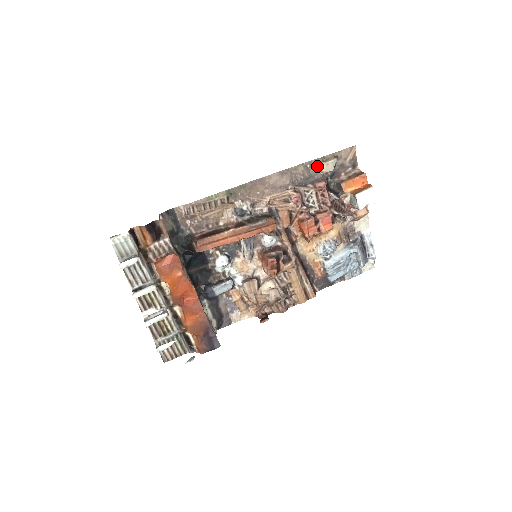
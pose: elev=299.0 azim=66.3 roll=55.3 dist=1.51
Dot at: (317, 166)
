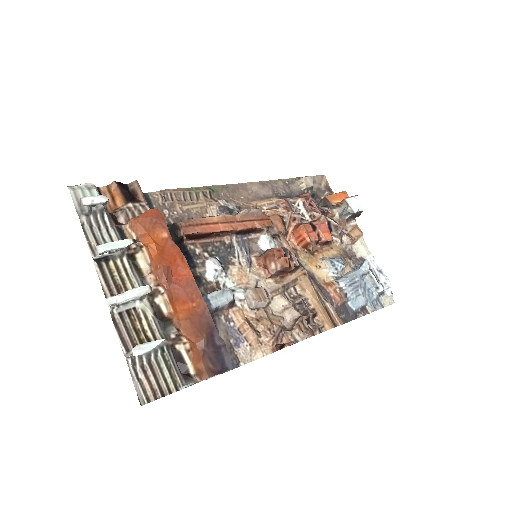
Dot at: (295, 184)
